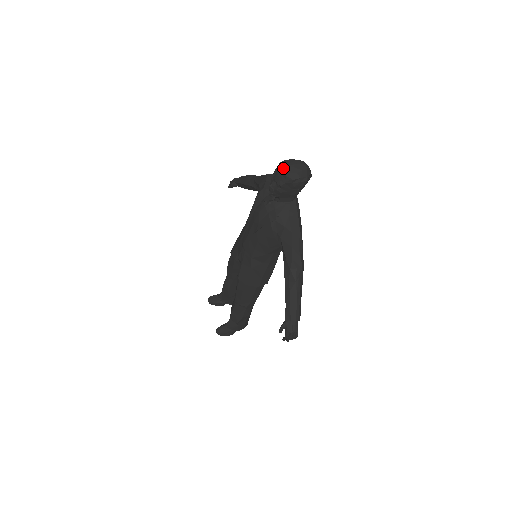
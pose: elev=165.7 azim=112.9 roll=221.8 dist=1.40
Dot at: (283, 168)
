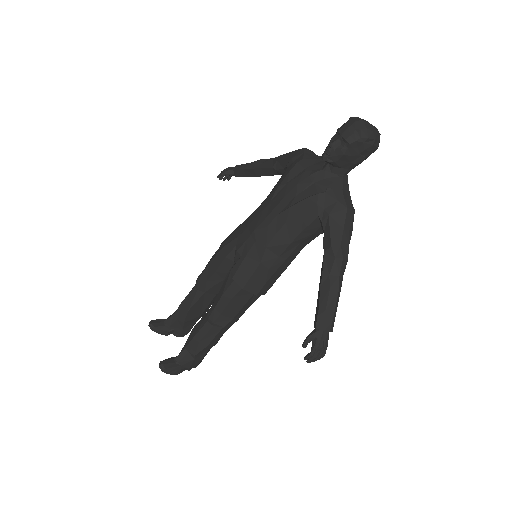
Dot at: (358, 122)
